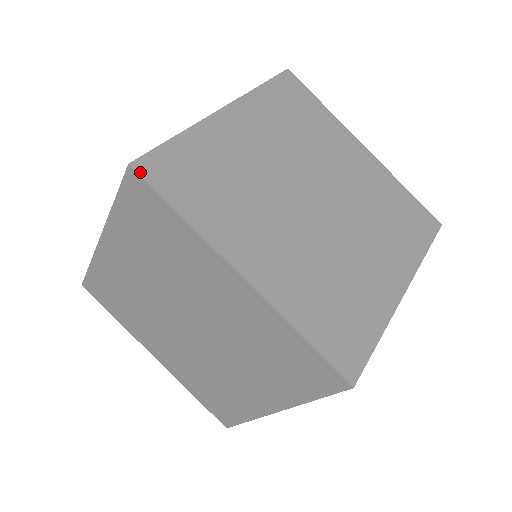
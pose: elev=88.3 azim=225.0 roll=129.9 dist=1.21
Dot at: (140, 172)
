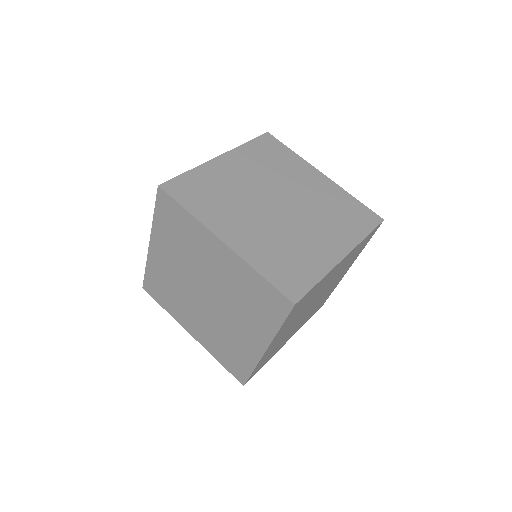
Dot at: (164, 189)
